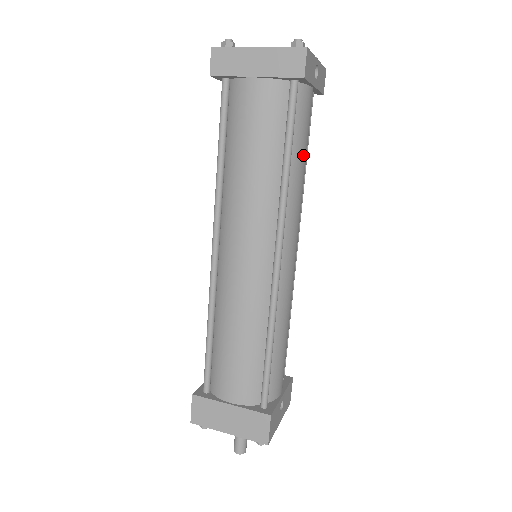
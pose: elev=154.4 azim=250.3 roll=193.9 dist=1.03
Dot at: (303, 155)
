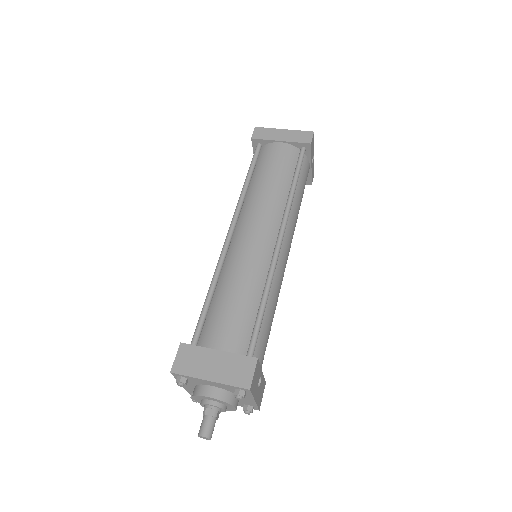
Dot at: (301, 195)
